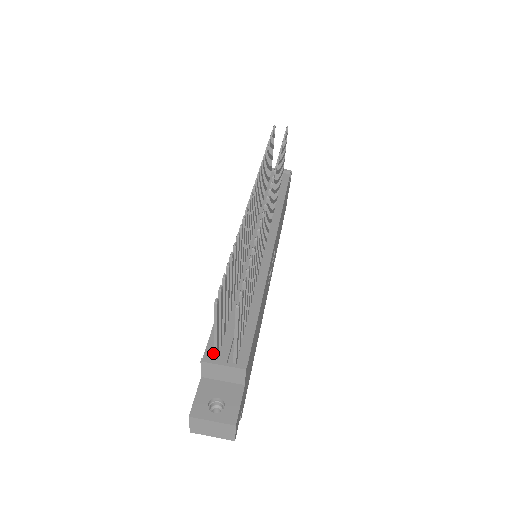
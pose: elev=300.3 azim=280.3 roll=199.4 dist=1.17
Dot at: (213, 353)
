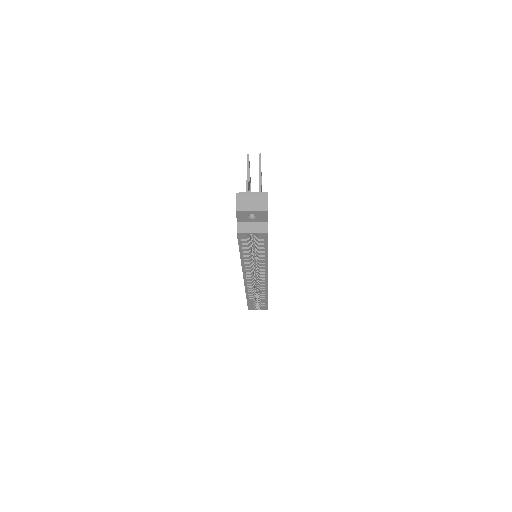
Dot at: occluded
